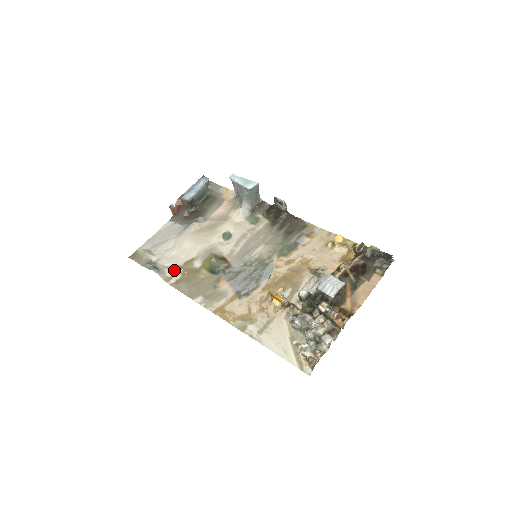
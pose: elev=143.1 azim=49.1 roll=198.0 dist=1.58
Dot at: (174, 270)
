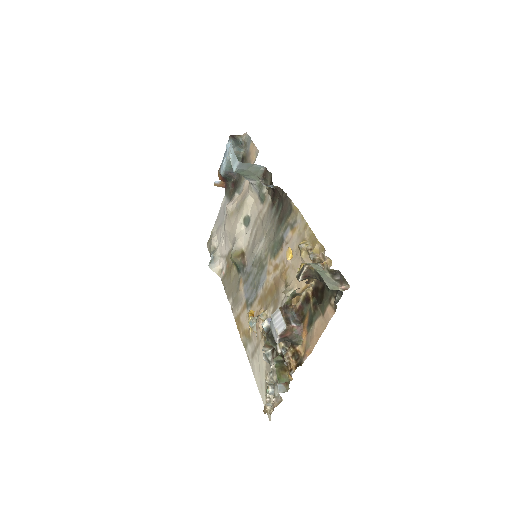
Dot at: (223, 261)
